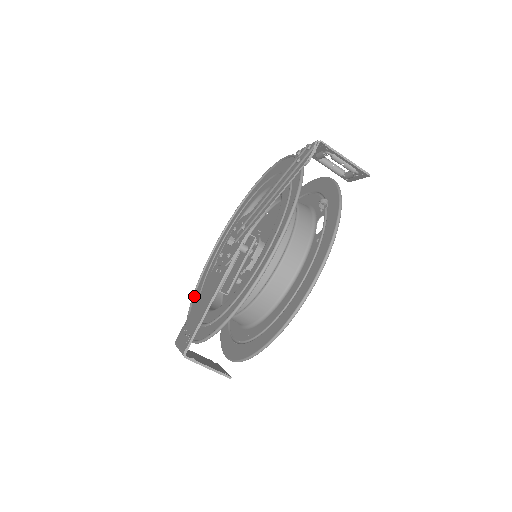
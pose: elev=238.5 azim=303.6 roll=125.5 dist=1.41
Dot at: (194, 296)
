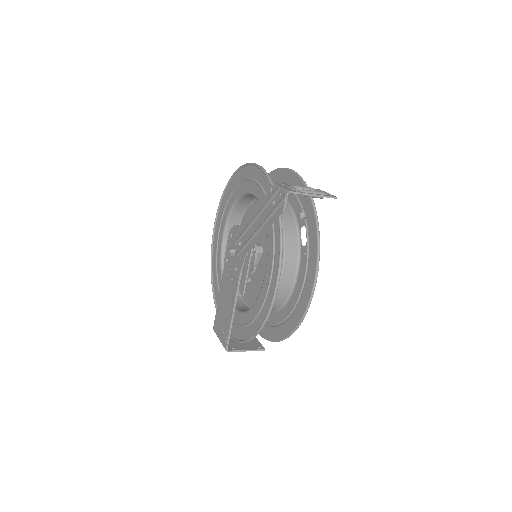
Dot at: (212, 278)
